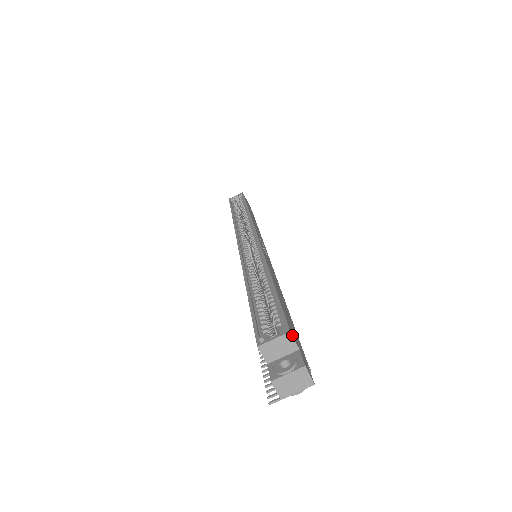
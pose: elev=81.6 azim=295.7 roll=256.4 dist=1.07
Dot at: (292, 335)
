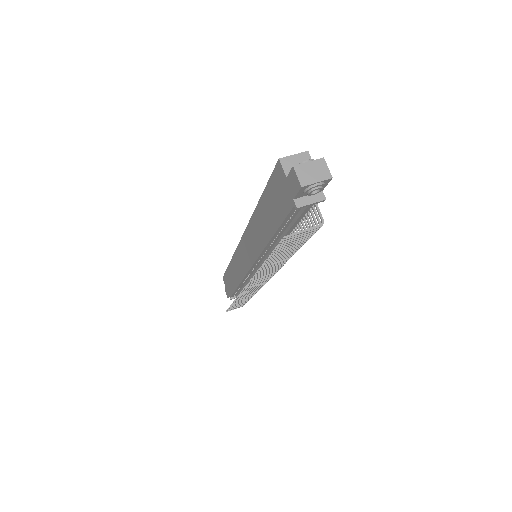
Dot at: (309, 156)
